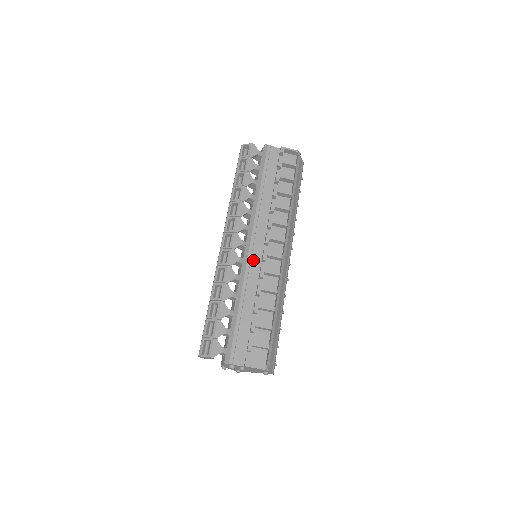
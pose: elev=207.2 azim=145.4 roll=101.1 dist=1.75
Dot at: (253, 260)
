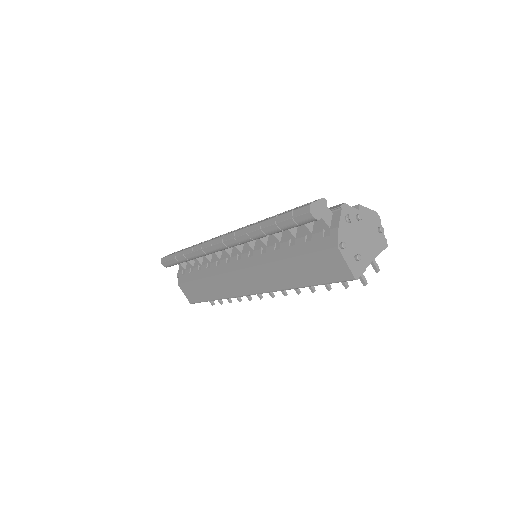
Dot at: occluded
